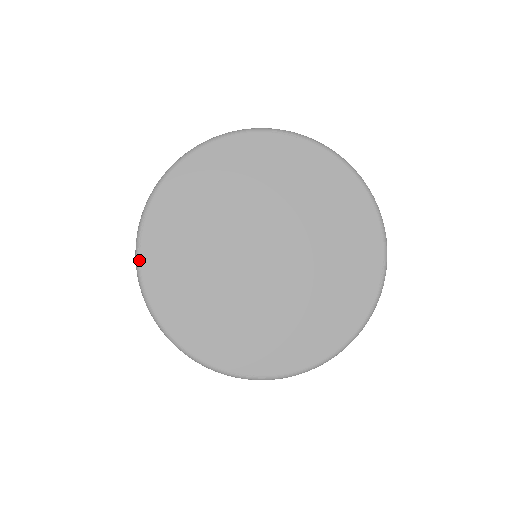
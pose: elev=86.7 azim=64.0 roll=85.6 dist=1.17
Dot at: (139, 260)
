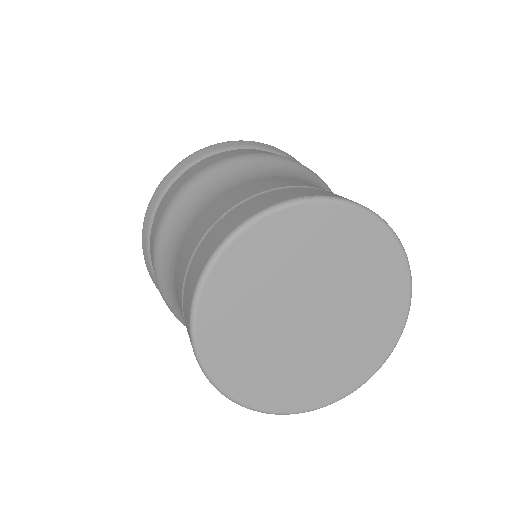
Dot at: (236, 401)
